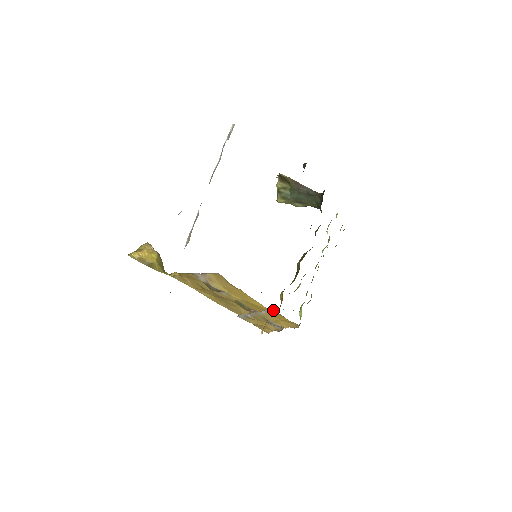
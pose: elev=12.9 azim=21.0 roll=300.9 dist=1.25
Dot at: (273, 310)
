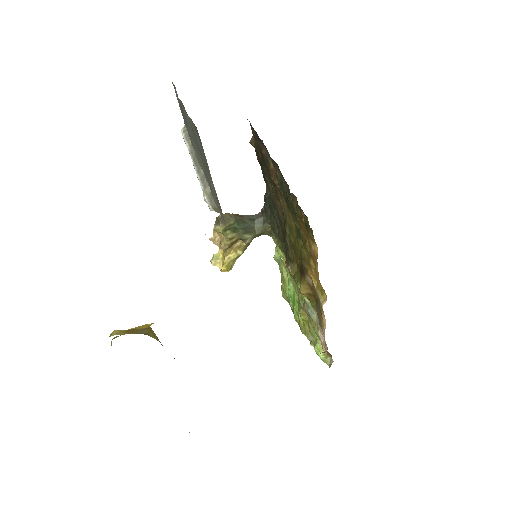
Dot at: occluded
